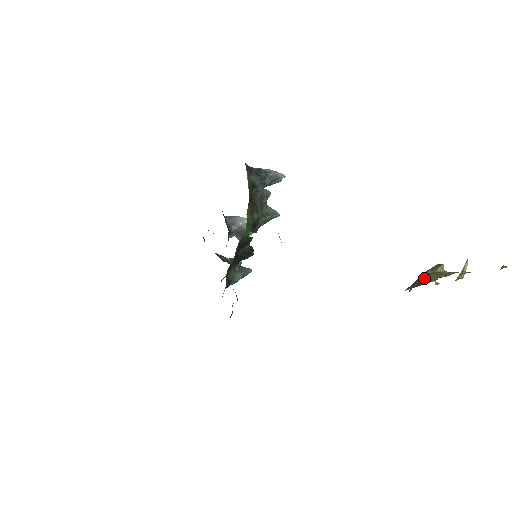
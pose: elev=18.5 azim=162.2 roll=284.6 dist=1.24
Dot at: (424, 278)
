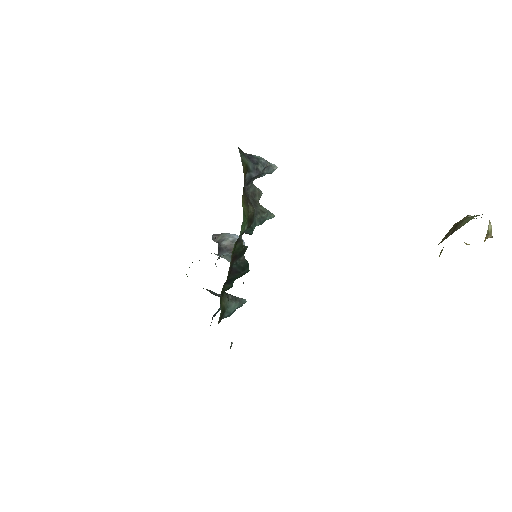
Dot at: (457, 224)
